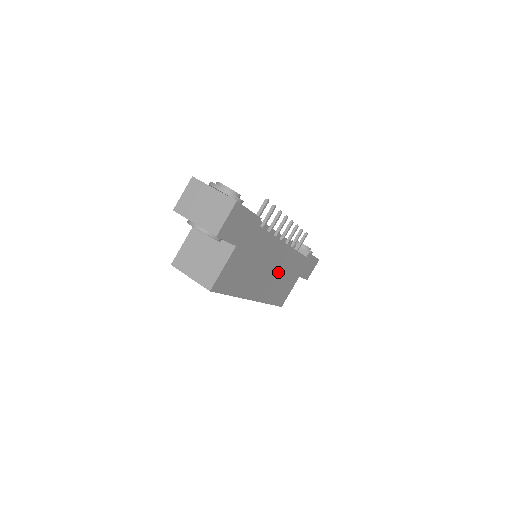
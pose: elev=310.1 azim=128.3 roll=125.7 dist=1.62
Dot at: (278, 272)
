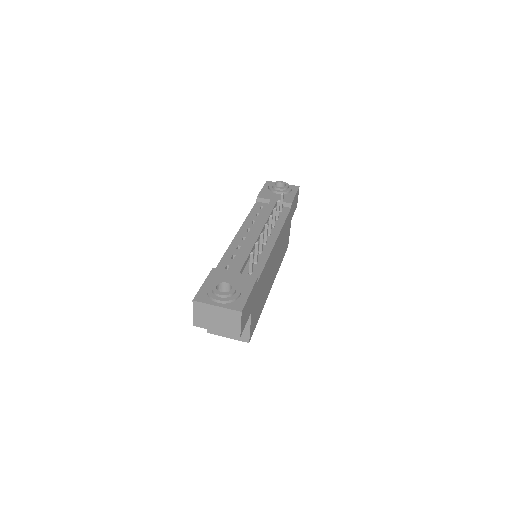
Dot at: (278, 251)
